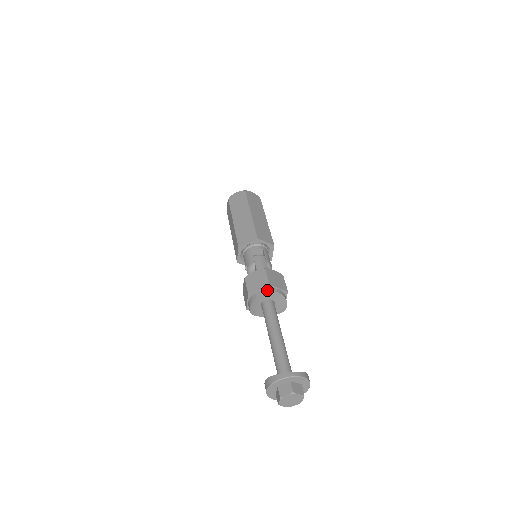
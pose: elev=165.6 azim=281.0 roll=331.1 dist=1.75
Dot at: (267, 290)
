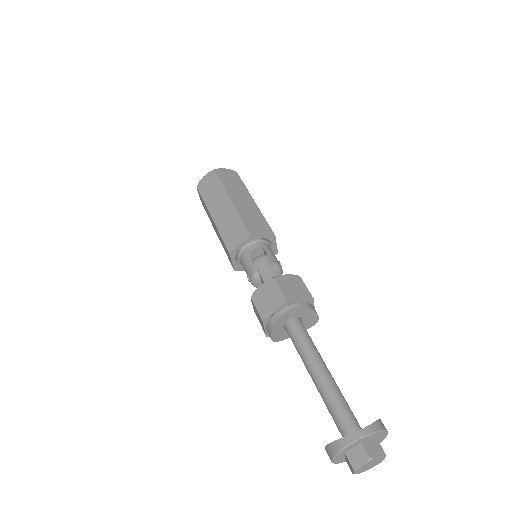
Dot at: (286, 309)
